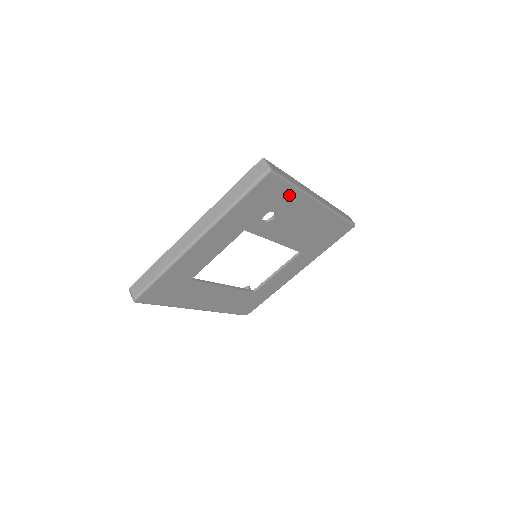
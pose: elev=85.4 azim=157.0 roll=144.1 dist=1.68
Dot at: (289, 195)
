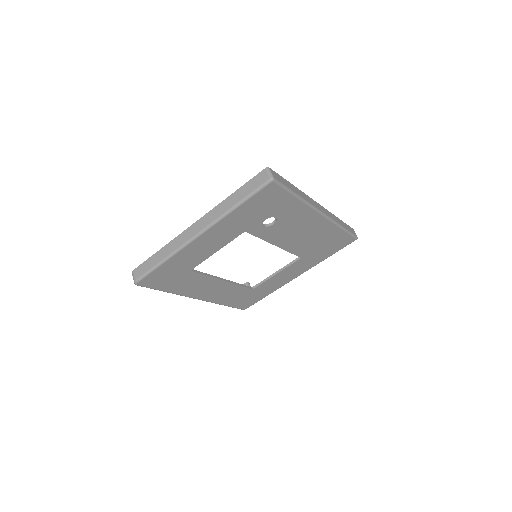
Dot at: (290, 204)
